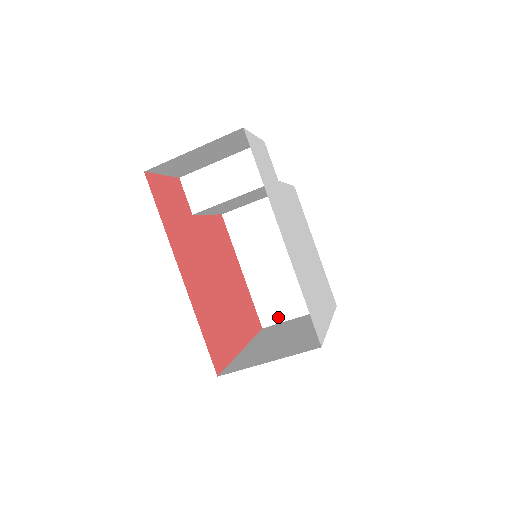
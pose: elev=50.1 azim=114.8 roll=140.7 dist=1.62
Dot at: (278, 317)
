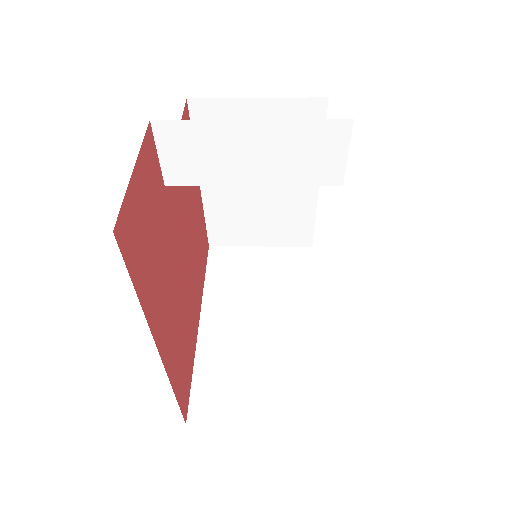
Dot at: (234, 241)
